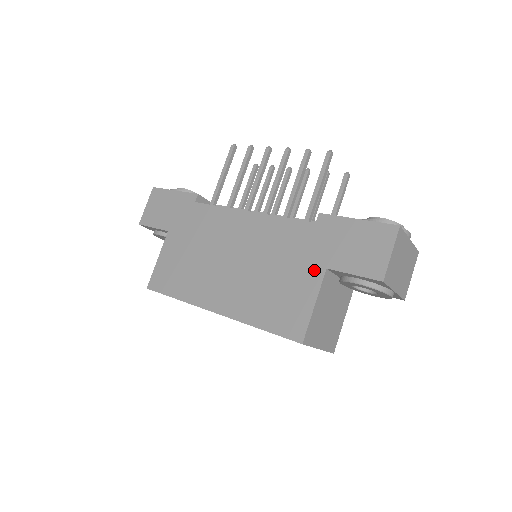
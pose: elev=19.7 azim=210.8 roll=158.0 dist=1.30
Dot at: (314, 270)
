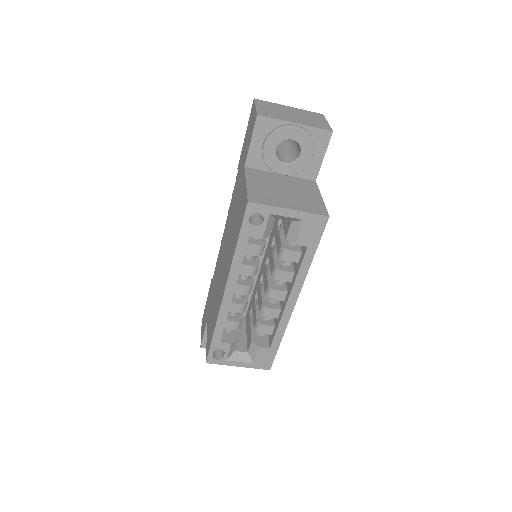
Dot at: (242, 179)
